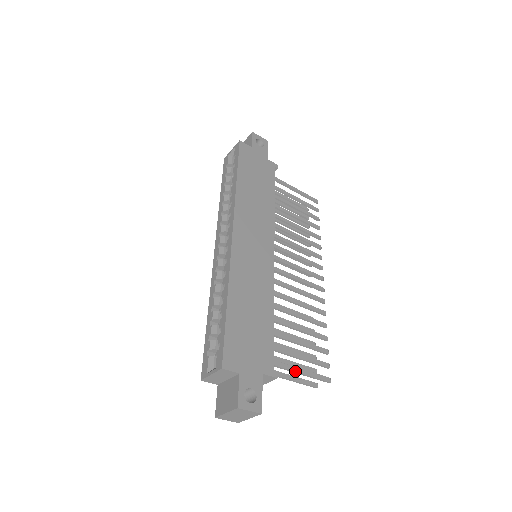
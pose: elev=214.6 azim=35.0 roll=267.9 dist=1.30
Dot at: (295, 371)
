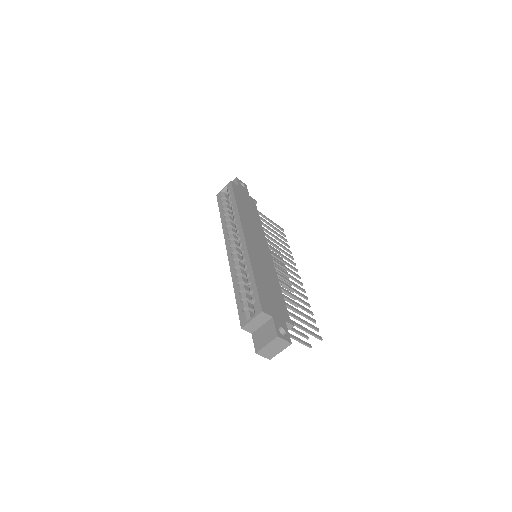
Dot at: (301, 327)
